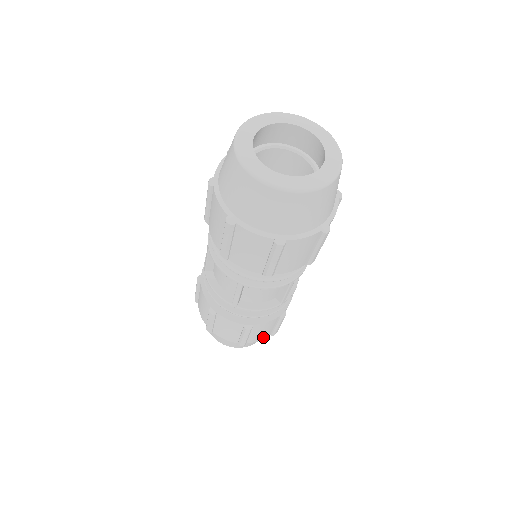
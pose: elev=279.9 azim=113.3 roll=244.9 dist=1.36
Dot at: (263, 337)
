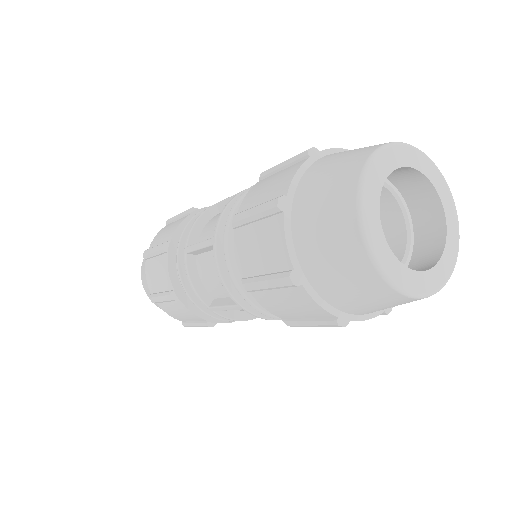
Dot at: occluded
